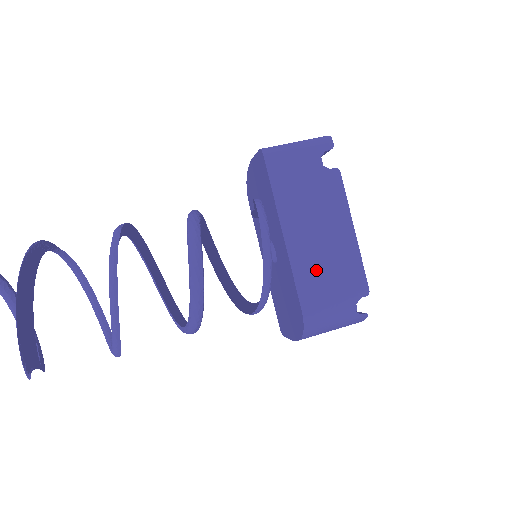
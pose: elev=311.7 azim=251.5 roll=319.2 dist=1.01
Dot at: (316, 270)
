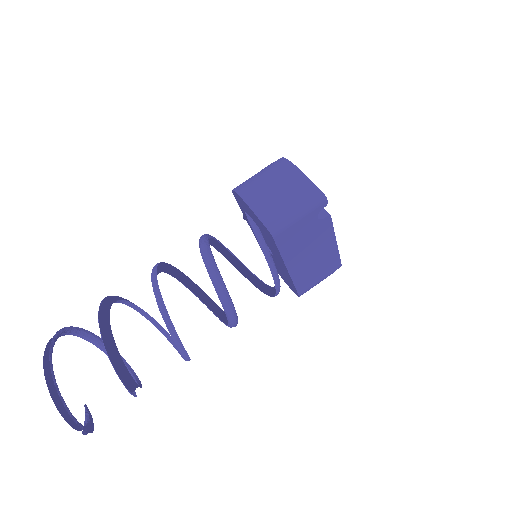
Dot at: (309, 275)
